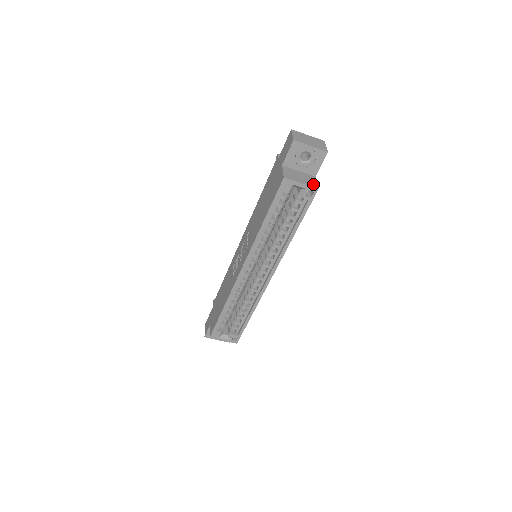
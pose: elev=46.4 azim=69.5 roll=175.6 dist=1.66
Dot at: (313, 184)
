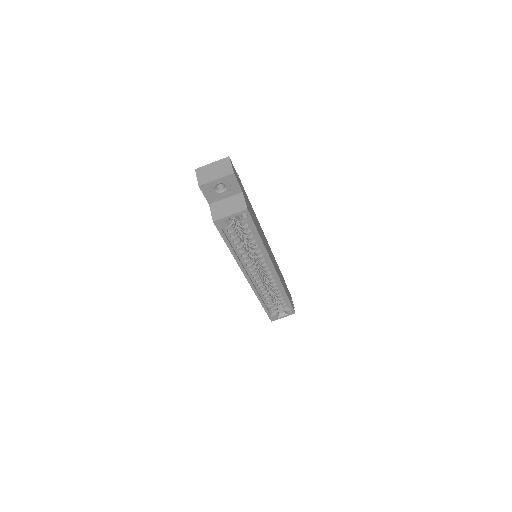
Dot at: (241, 207)
